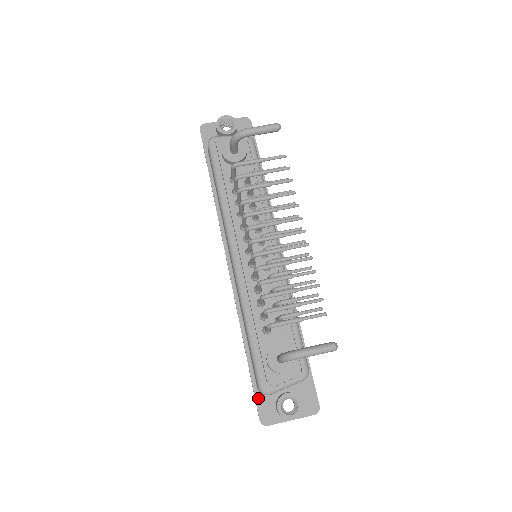
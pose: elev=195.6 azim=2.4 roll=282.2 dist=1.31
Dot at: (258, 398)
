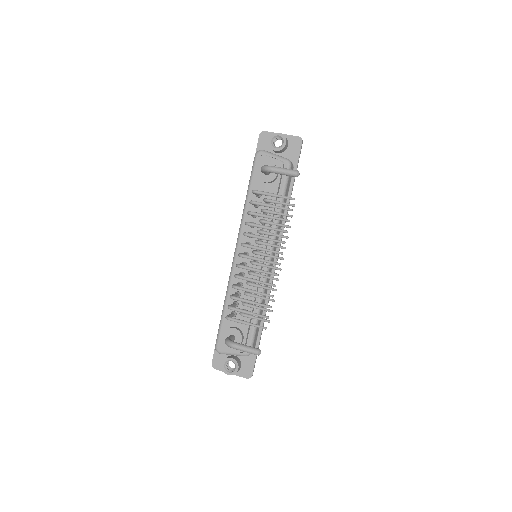
Dot at: occluded
